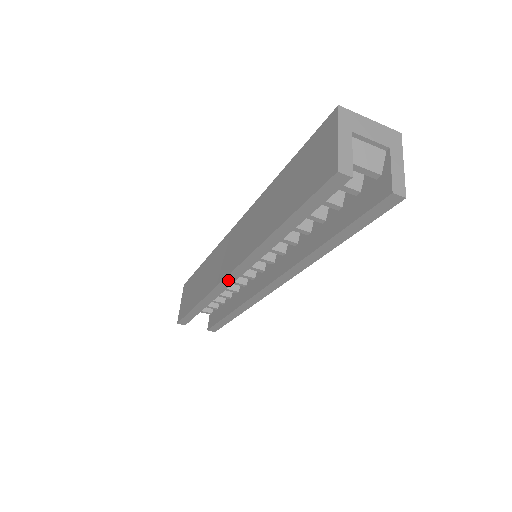
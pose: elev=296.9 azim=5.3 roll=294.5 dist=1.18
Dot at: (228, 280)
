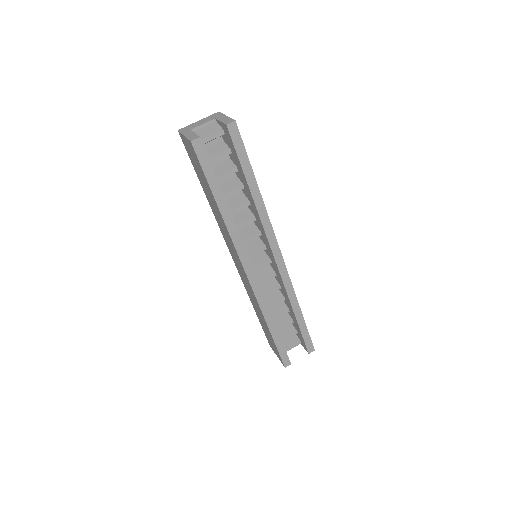
Dot at: (252, 281)
